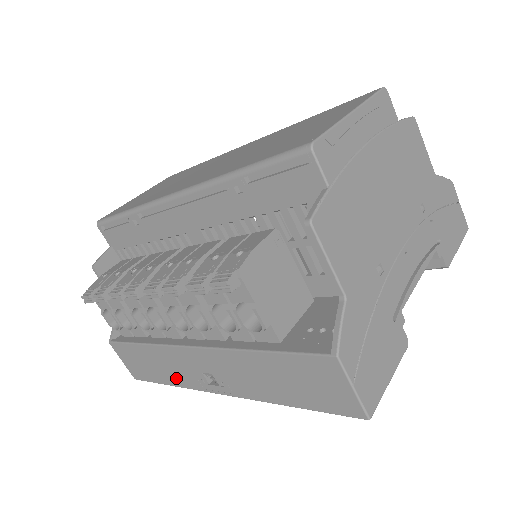
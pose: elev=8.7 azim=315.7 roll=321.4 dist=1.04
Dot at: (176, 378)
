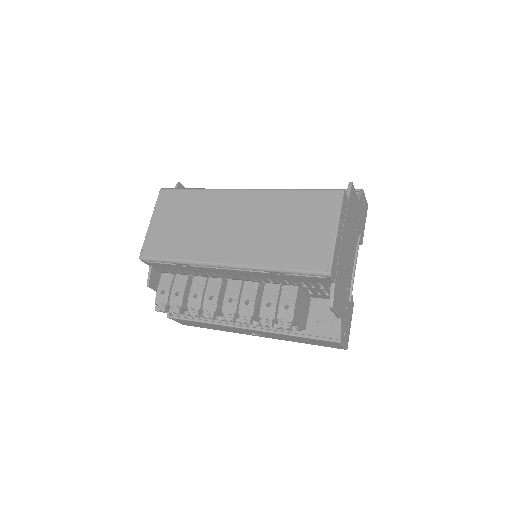
Dot at: (225, 330)
